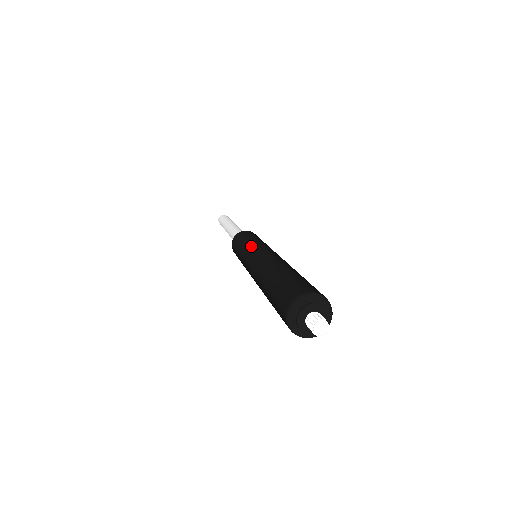
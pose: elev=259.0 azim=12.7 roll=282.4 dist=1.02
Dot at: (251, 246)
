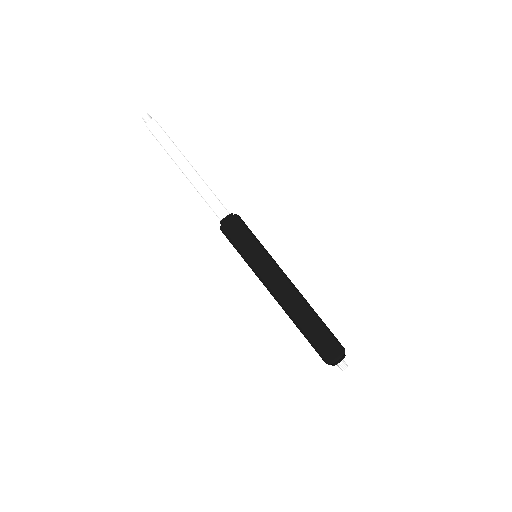
Dot at: (268, 261)
